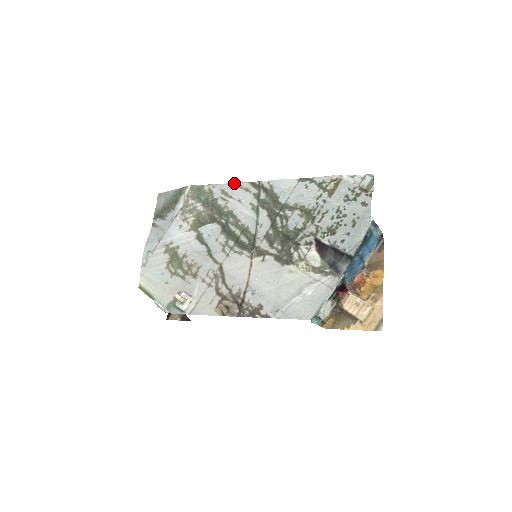
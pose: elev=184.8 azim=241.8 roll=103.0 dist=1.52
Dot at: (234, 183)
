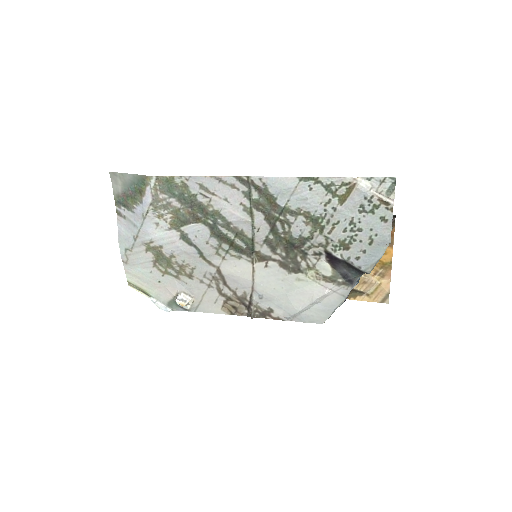
Dot at: (214, 176)
